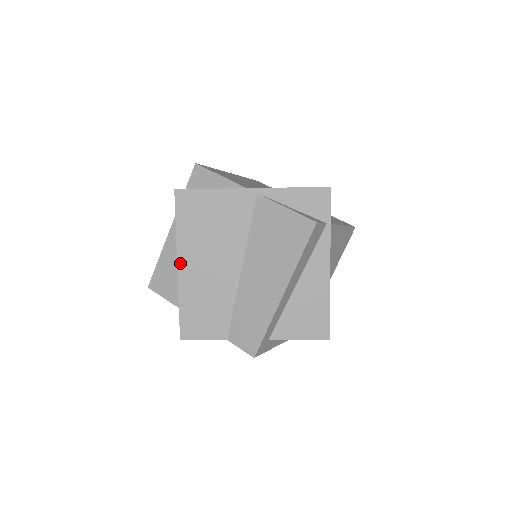
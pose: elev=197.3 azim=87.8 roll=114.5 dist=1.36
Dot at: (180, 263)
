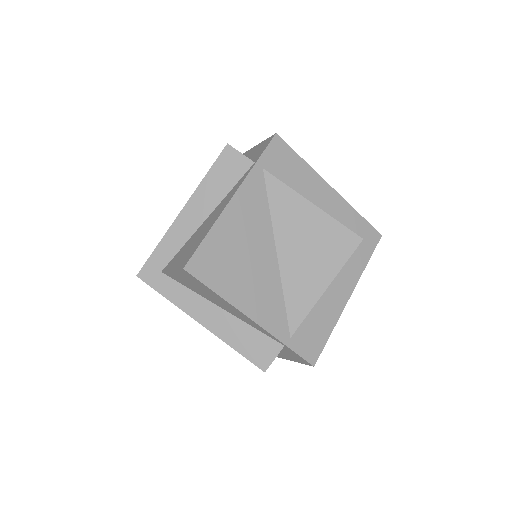
Dot at: occluded
